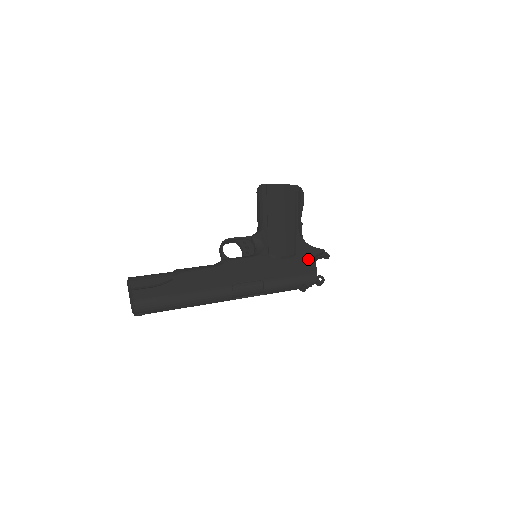
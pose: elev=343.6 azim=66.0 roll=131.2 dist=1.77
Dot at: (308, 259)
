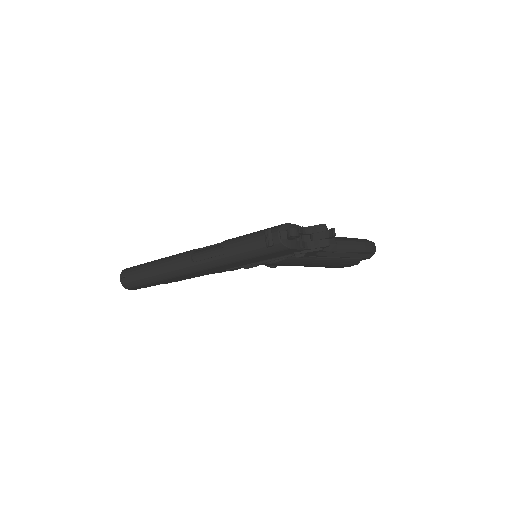
Dot at: occluded
